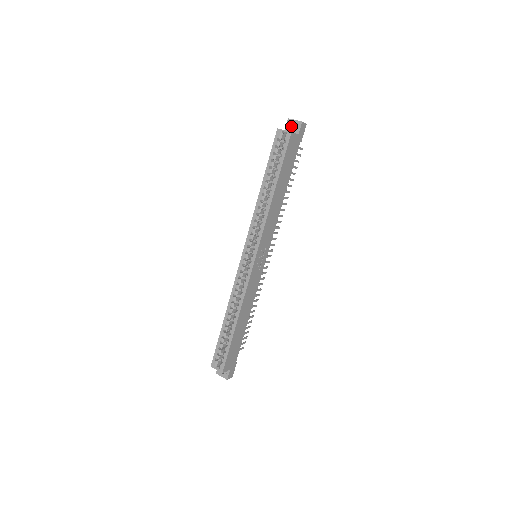
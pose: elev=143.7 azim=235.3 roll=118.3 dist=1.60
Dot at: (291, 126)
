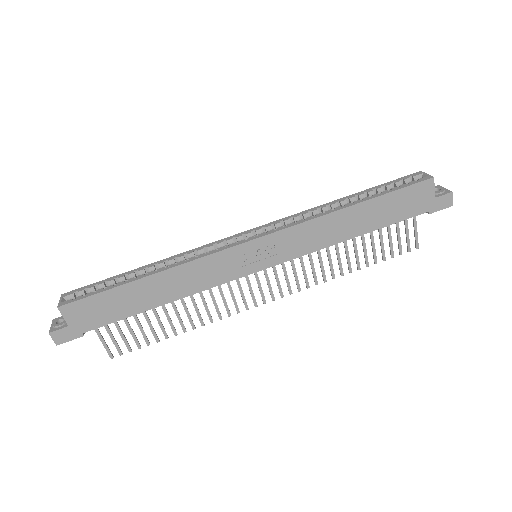
Dot at: (435, 191)
